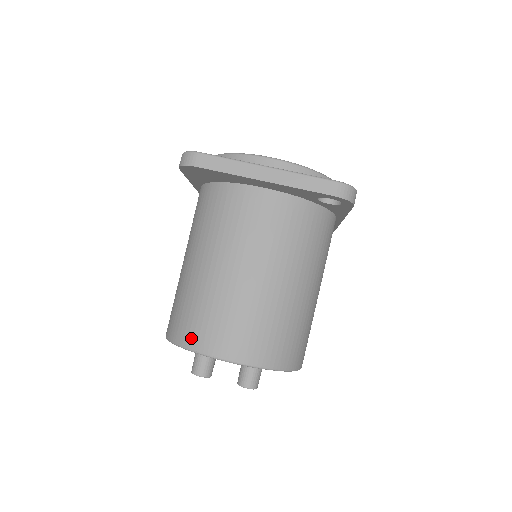
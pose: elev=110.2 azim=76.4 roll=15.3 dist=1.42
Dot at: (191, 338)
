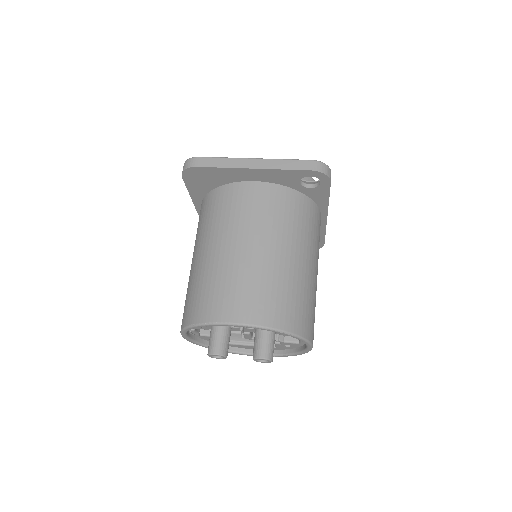
Dot at: (204, 313)
